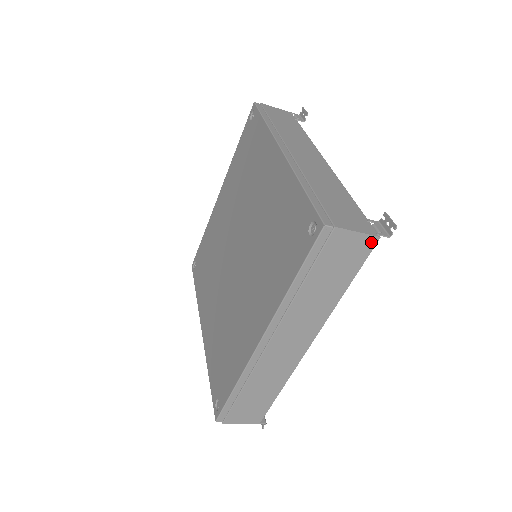
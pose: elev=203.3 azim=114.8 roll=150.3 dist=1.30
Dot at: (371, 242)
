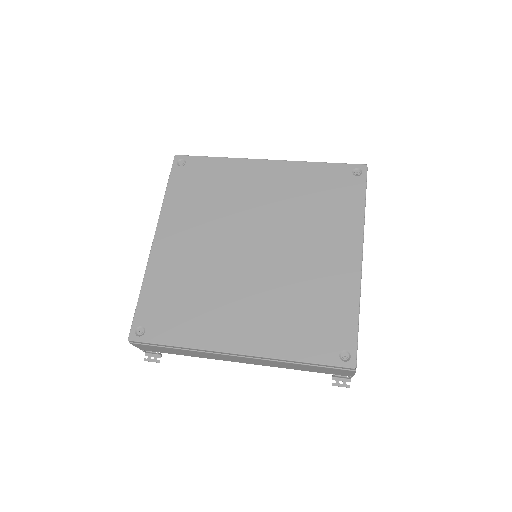
Dot at: occluded
